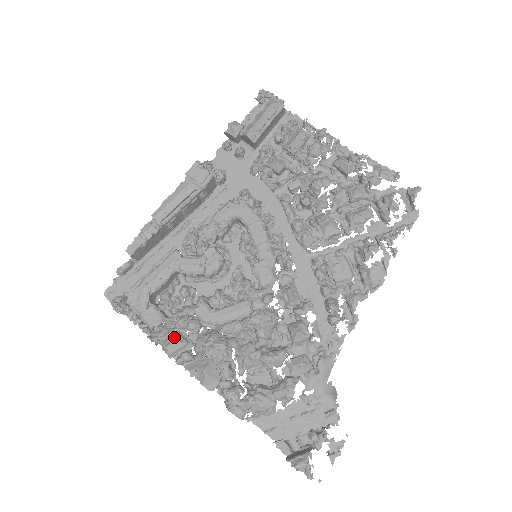
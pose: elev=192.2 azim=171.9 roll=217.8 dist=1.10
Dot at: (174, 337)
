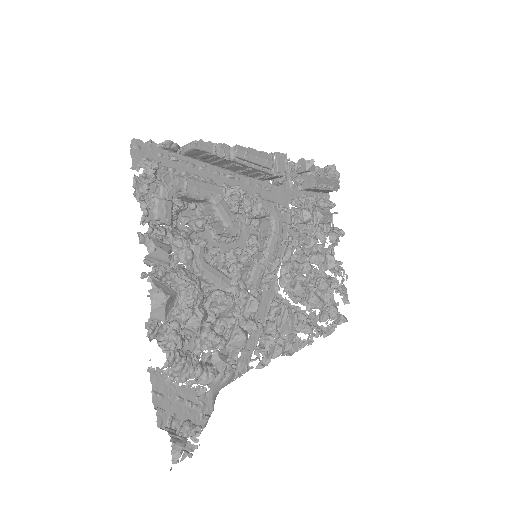
Dot at: (167, 246)
